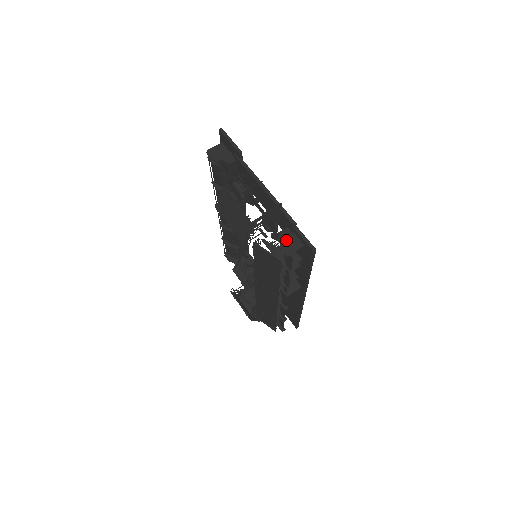
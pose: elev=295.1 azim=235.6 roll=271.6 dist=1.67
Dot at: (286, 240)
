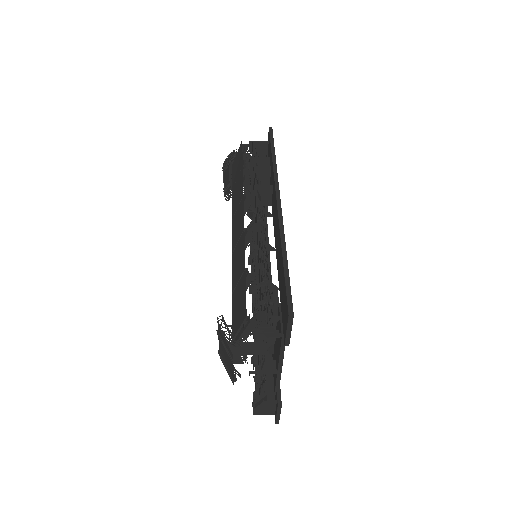
Dot at: (258, 152)
